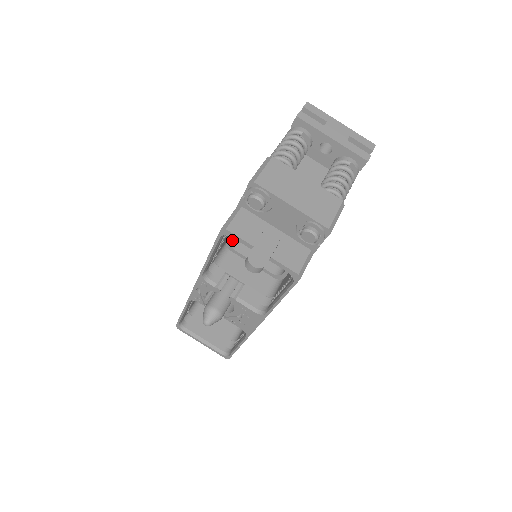
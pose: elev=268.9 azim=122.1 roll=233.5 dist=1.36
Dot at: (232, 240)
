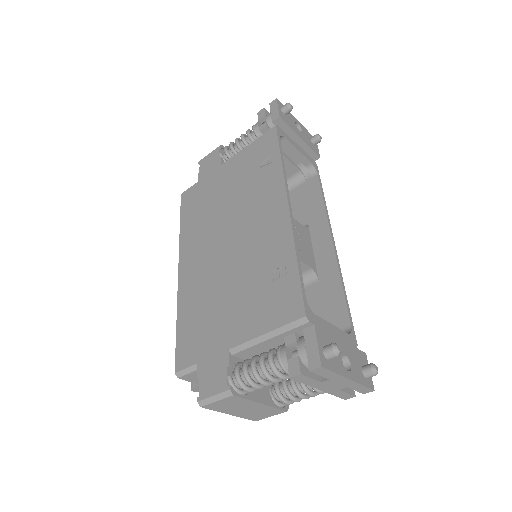
Dot at: occluded
